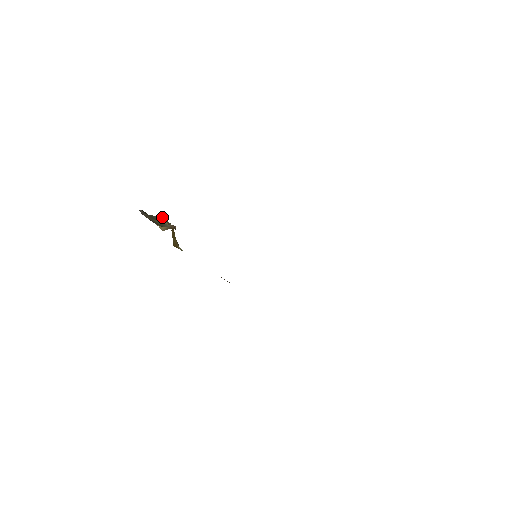
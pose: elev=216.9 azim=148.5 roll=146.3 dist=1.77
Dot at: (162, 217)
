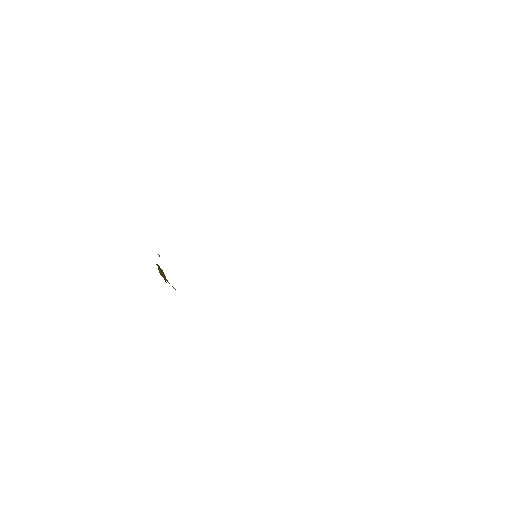
Dot at: occluded
